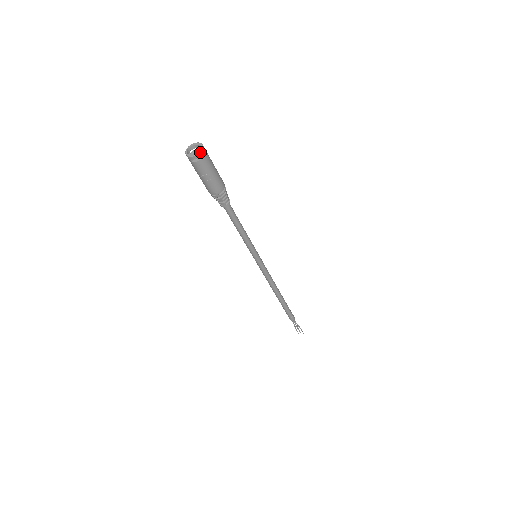
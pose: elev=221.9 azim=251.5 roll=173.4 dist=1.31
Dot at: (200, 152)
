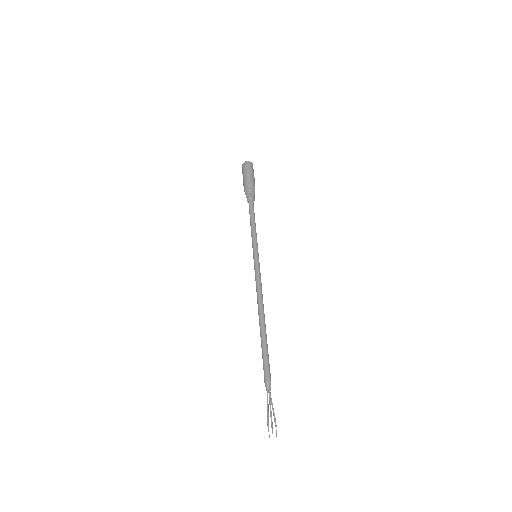
Dot at: (251, 162)
